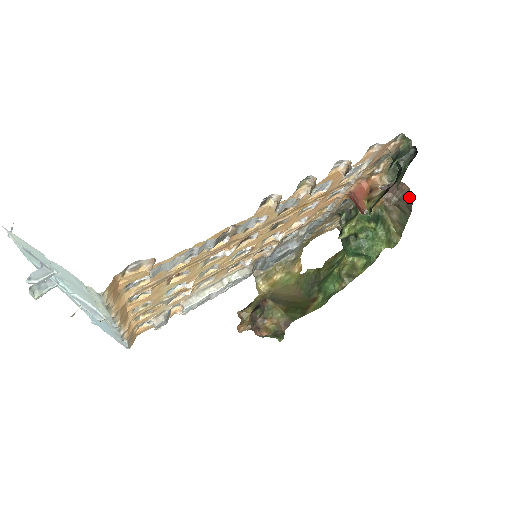
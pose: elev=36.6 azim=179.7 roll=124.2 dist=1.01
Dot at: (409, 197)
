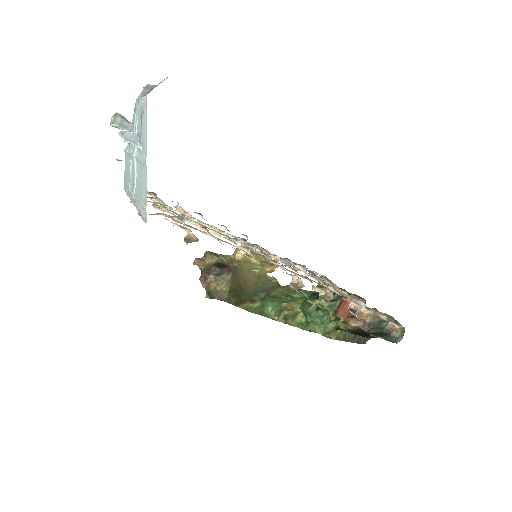
Dot at: (366, 339)
